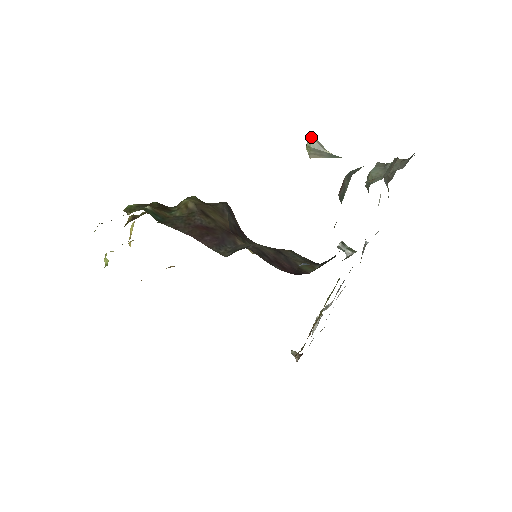
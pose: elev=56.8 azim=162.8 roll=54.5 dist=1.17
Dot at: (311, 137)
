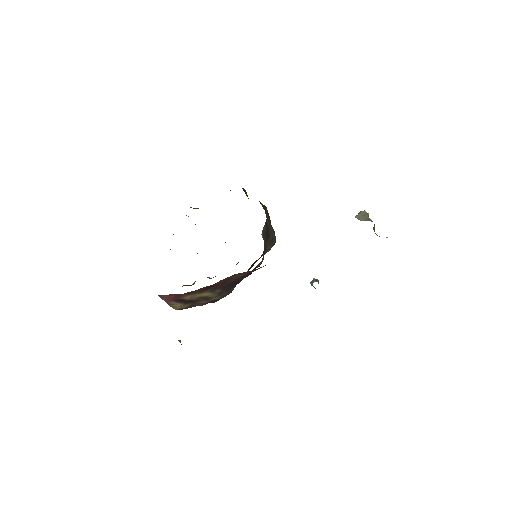
Dot at: occluded
